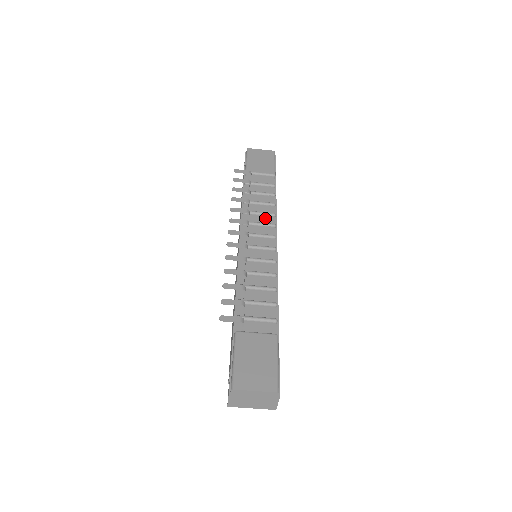
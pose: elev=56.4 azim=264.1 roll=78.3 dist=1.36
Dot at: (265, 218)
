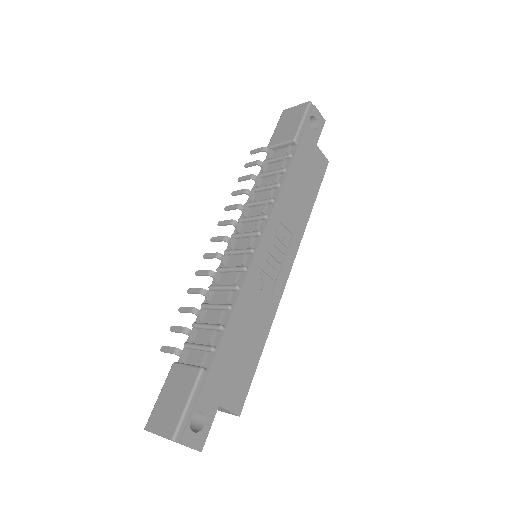
Dot at: (263, 207)
